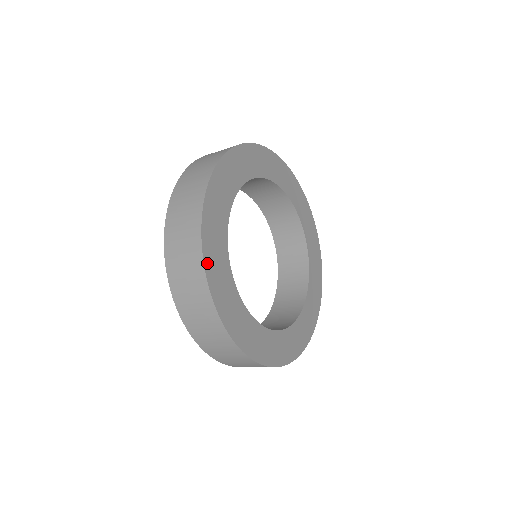
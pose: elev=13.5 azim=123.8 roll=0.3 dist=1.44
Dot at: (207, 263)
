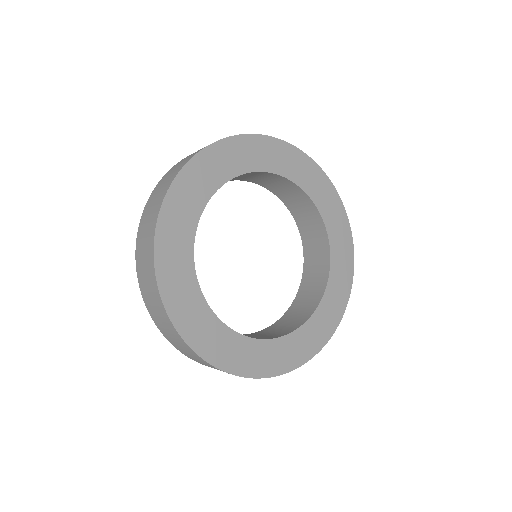
Dot at: (194, 163)
